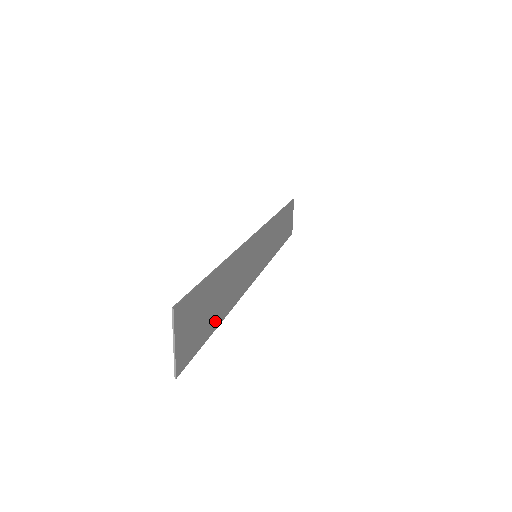
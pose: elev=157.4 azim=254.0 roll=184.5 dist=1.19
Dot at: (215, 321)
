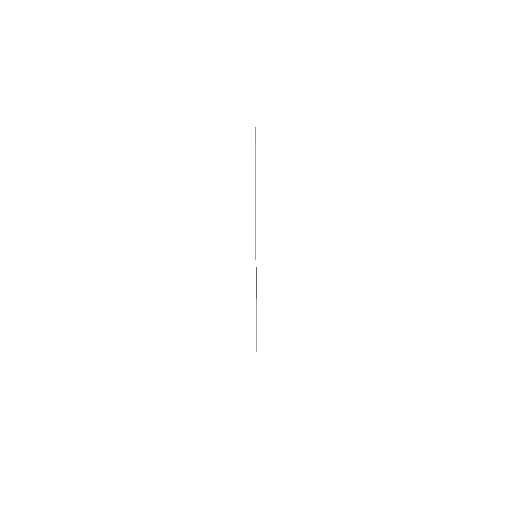
Dot at: occluded
